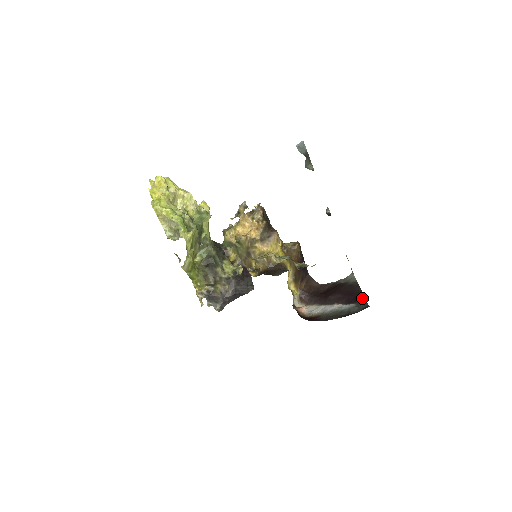
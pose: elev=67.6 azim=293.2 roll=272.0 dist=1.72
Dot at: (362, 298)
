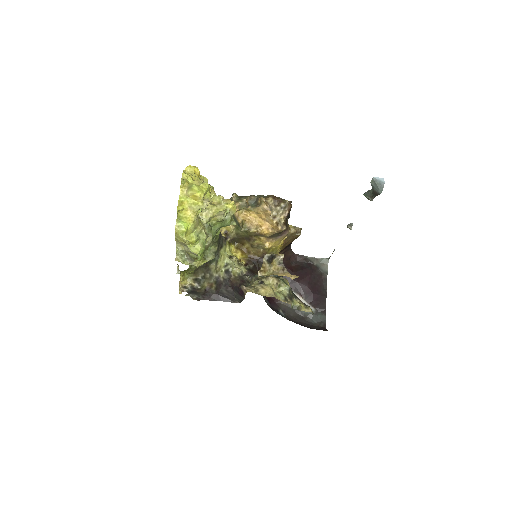
Dot at: (324, 305)
